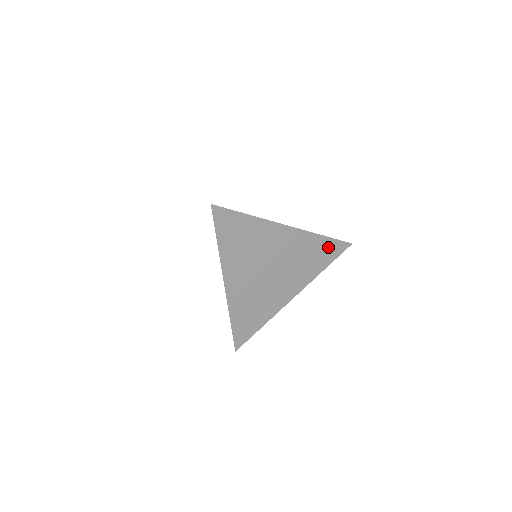
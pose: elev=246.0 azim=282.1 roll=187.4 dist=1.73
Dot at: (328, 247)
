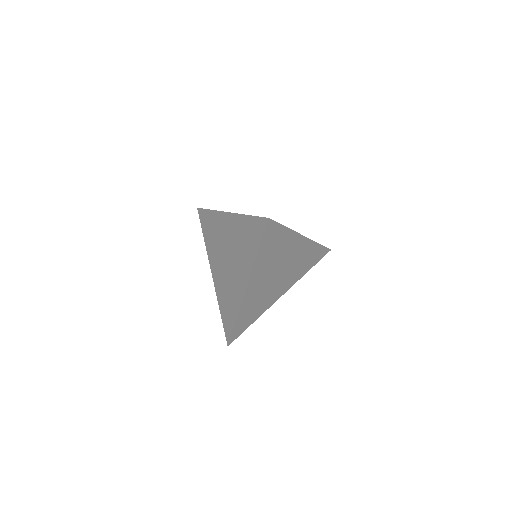
Dot at: (318, 253)
